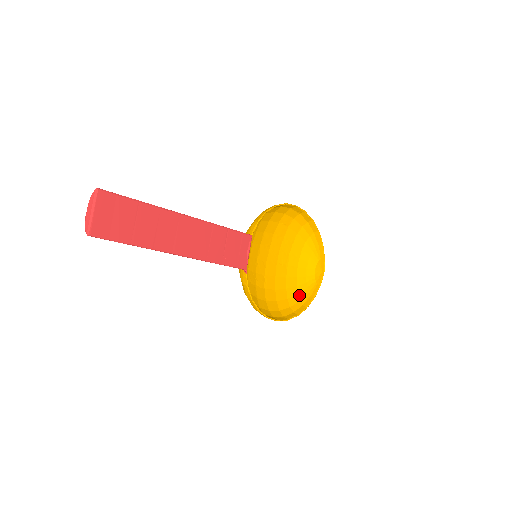
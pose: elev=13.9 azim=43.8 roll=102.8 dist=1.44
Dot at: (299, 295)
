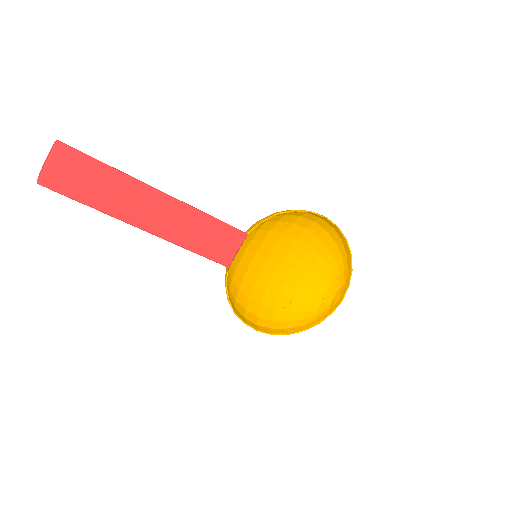
Dot at: (305, 313)
